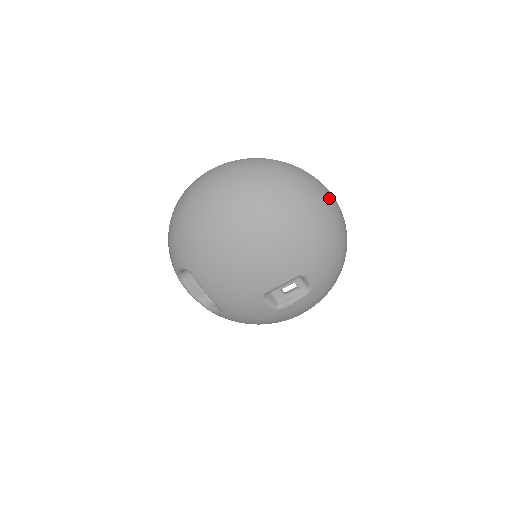
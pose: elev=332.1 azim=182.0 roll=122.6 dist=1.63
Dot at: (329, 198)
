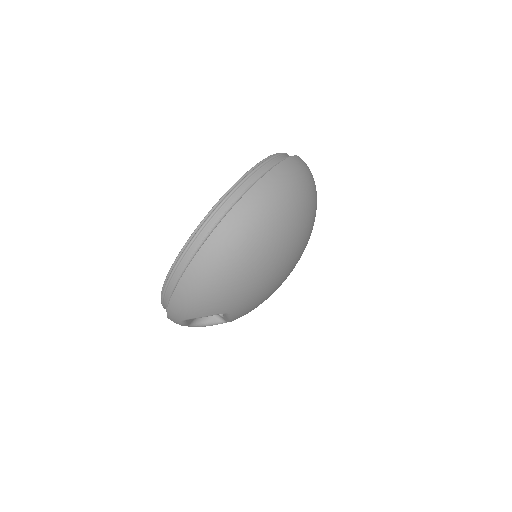
Dot at: occluded
